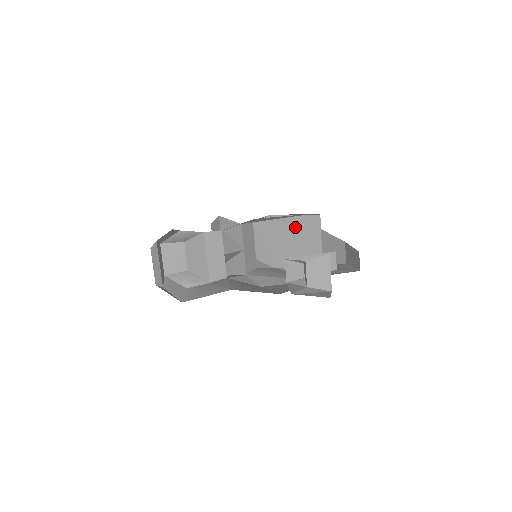
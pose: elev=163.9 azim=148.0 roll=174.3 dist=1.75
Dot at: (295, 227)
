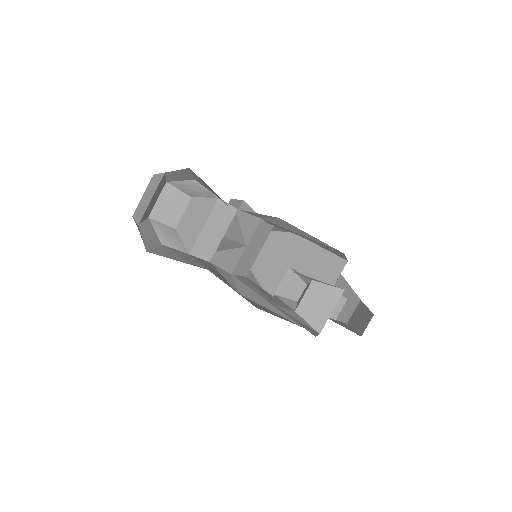
Dot at: (313, 259)
